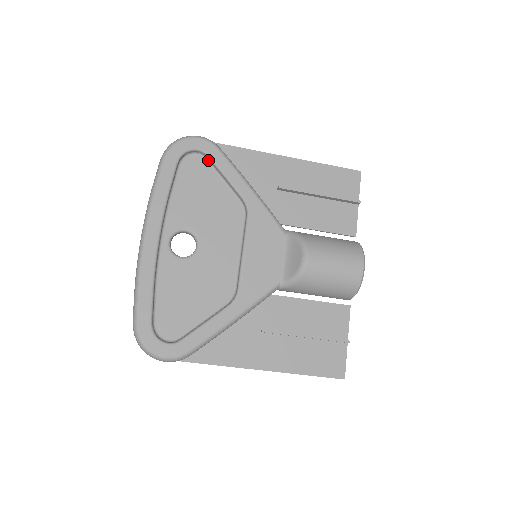
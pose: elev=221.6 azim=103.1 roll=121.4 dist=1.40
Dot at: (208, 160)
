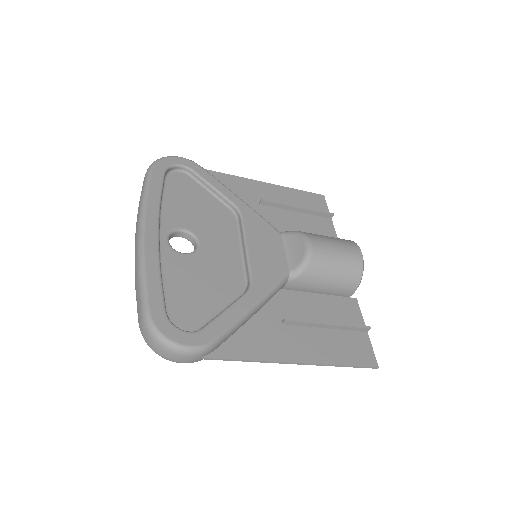
Dot at: (192, 176)
